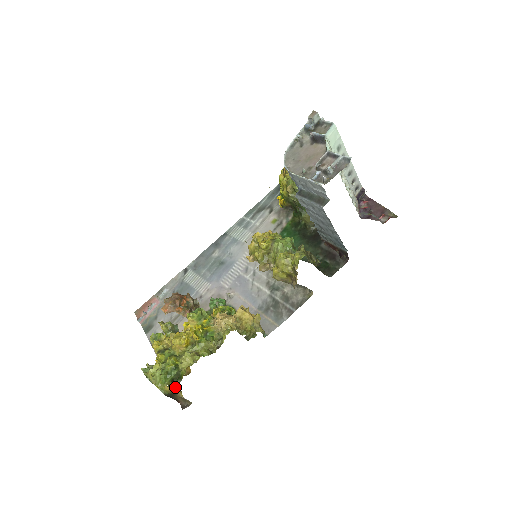
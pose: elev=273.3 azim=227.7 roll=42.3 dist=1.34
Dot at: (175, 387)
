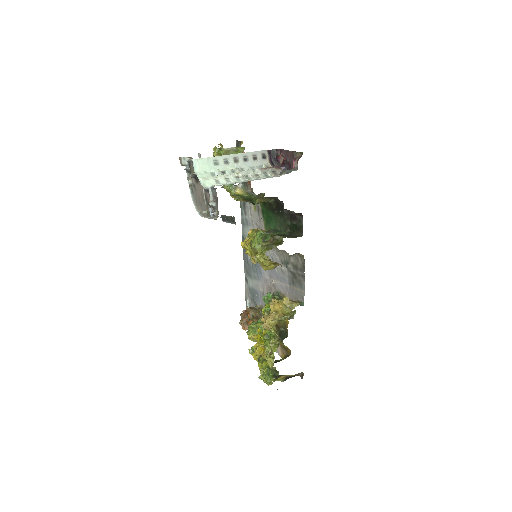
Dot at: (281, 376)
